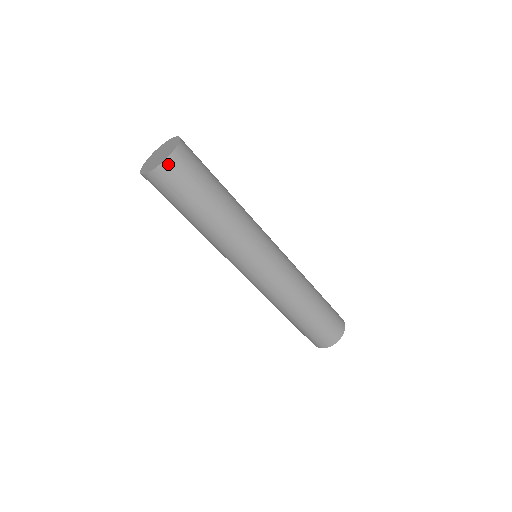
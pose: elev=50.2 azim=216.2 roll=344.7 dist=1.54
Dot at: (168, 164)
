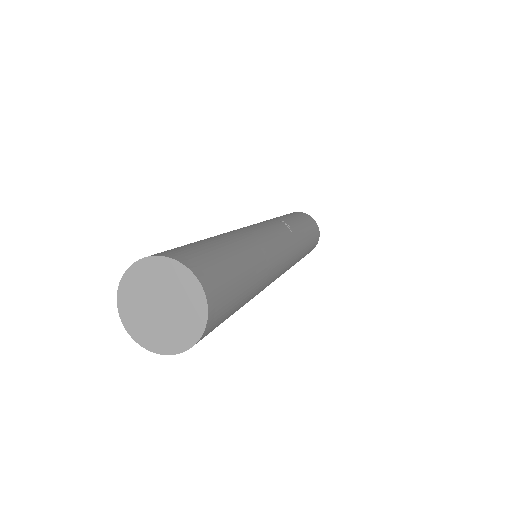
Dot at: (173, 351)
